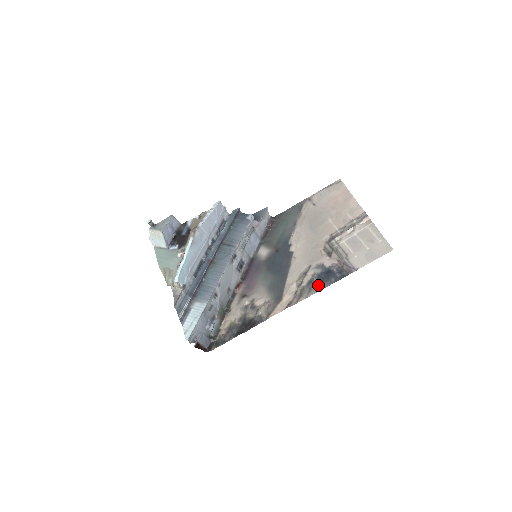
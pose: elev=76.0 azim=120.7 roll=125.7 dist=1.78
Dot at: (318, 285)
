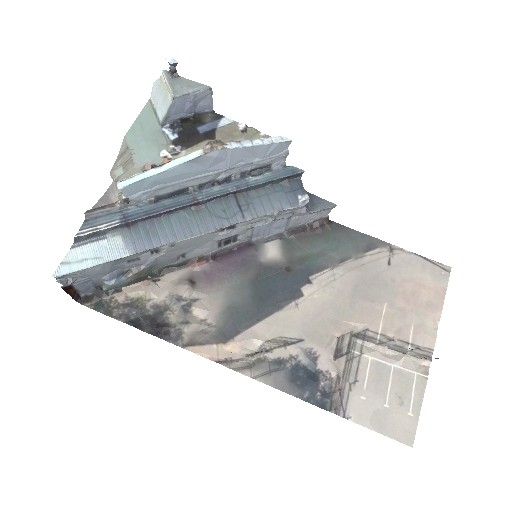
Dot at: (283, 379)
